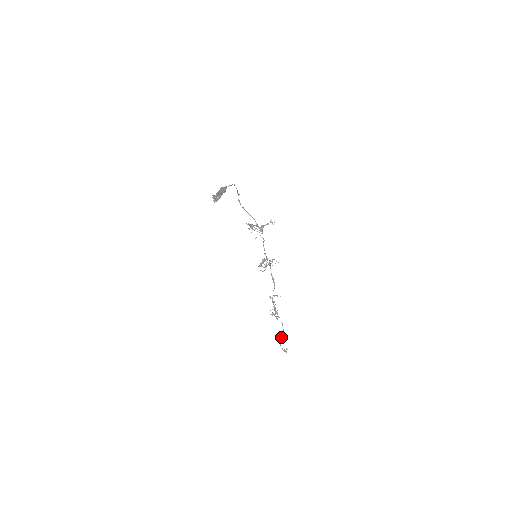
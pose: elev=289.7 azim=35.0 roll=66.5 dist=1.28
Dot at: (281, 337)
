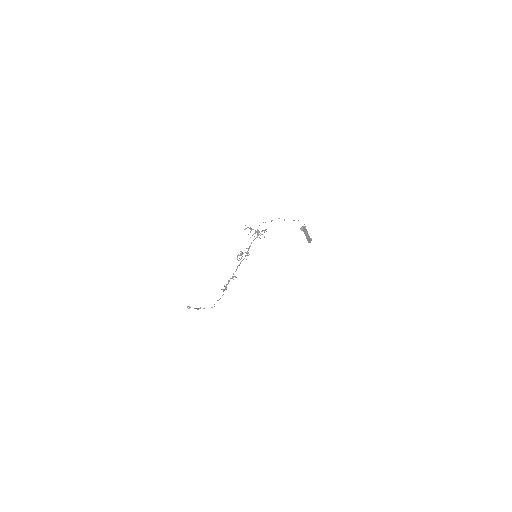
Dot at: occluded
